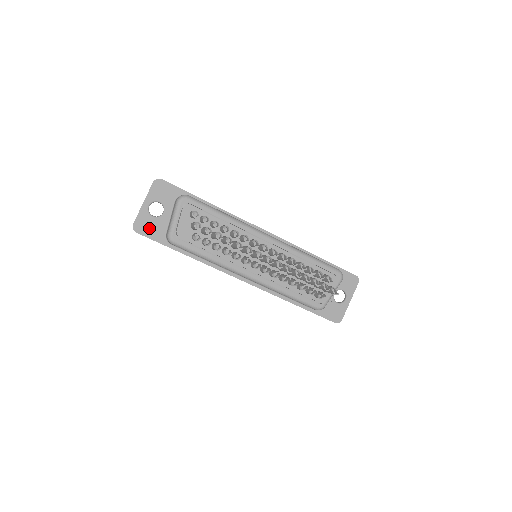
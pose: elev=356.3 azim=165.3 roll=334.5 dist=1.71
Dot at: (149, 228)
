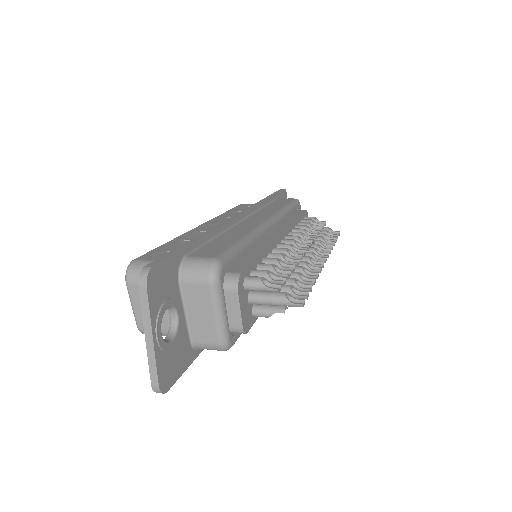
Dot at: (174, 363)
